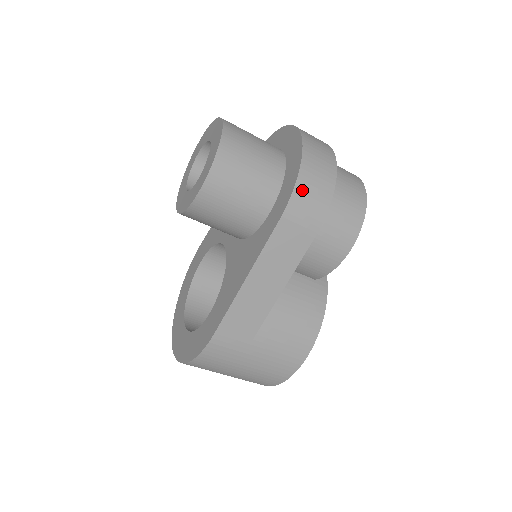
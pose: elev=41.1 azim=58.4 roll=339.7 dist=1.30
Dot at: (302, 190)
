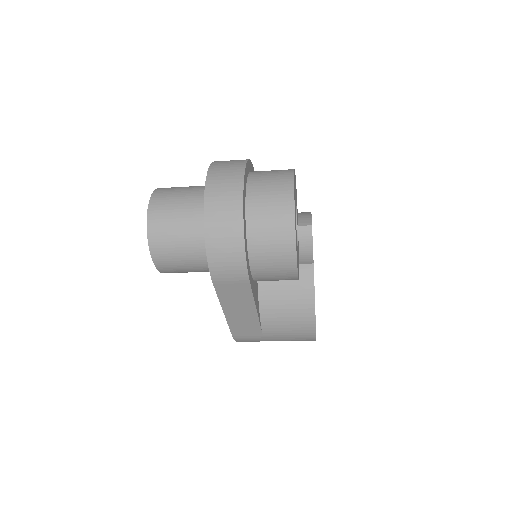
Dot at: (215, 260)
